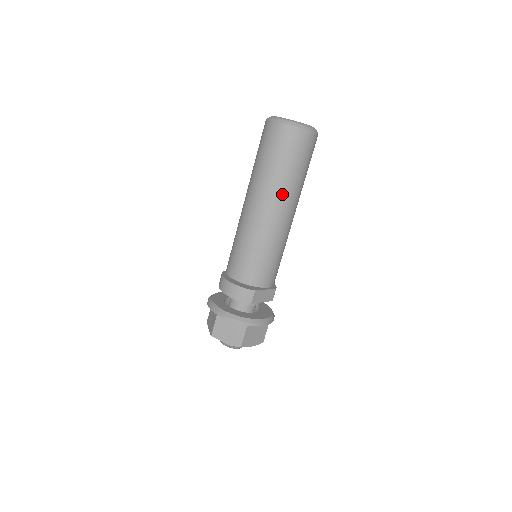
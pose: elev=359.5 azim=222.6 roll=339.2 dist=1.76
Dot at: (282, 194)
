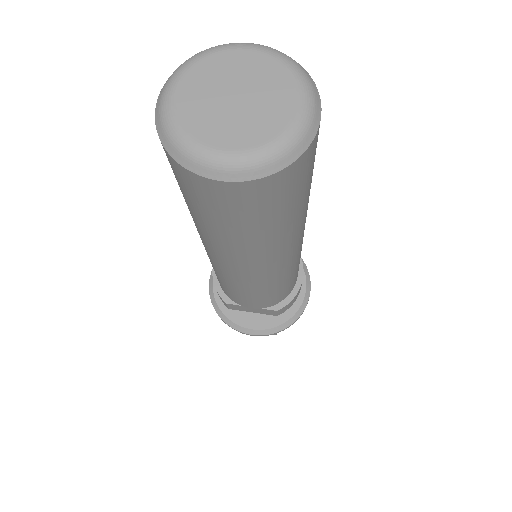
Dot at: (209, 242)
